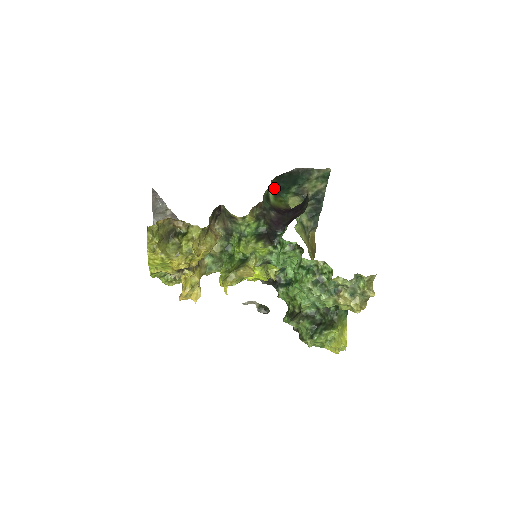
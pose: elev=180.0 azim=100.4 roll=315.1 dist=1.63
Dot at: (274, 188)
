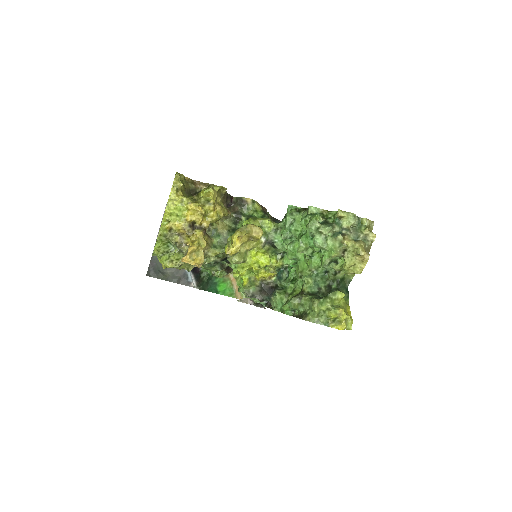
Dot at: occluded
